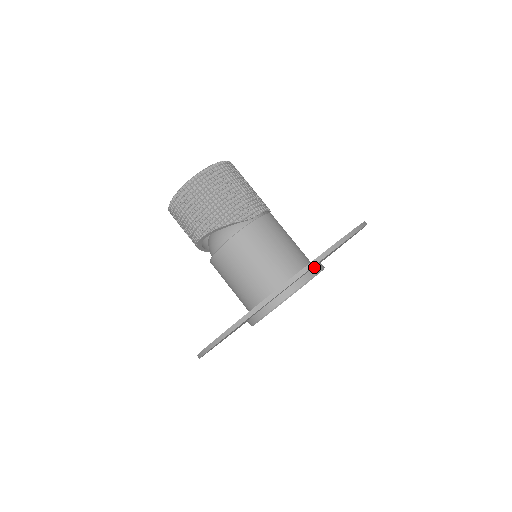
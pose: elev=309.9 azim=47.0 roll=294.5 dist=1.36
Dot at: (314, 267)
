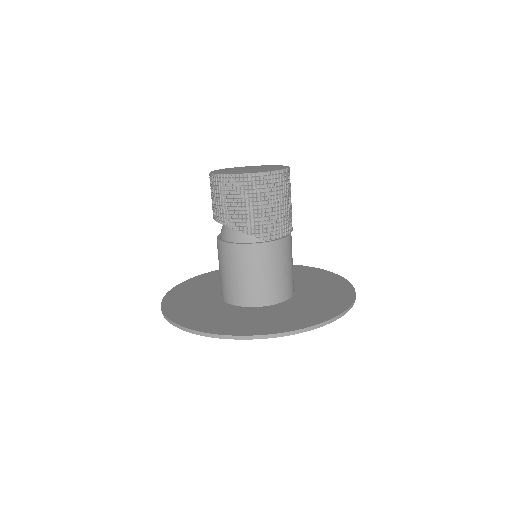
Dot at: occluded
